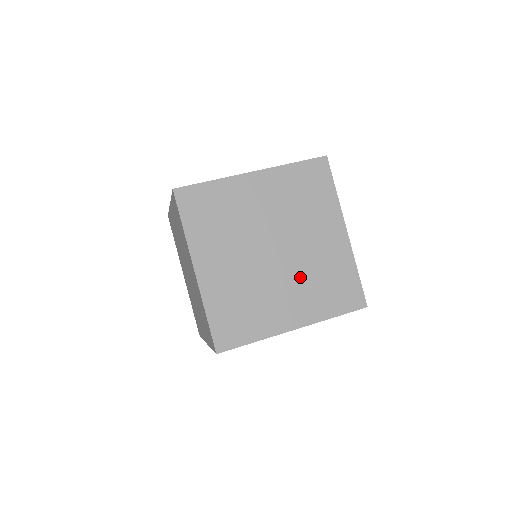
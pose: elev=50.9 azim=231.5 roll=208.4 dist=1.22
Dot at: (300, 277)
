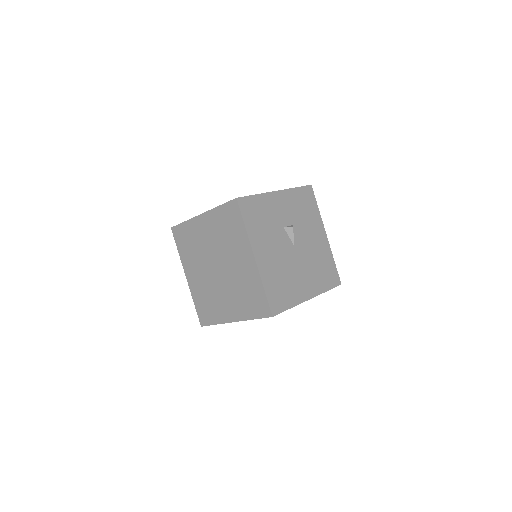
Dot at: occluded
